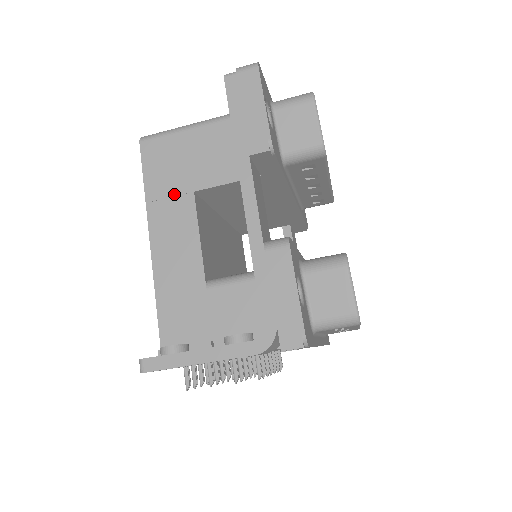
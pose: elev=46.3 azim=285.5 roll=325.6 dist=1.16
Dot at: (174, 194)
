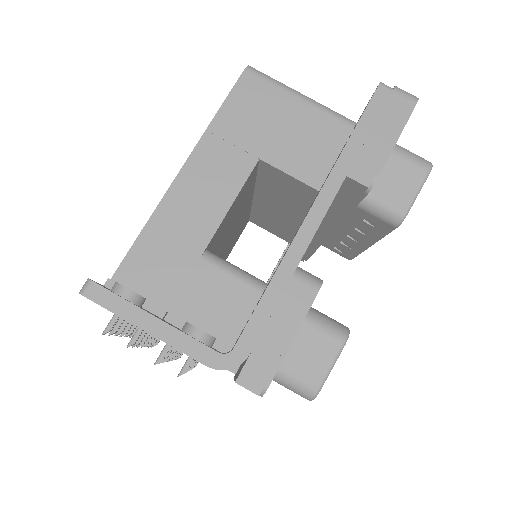
Dot at: (239, 145)
